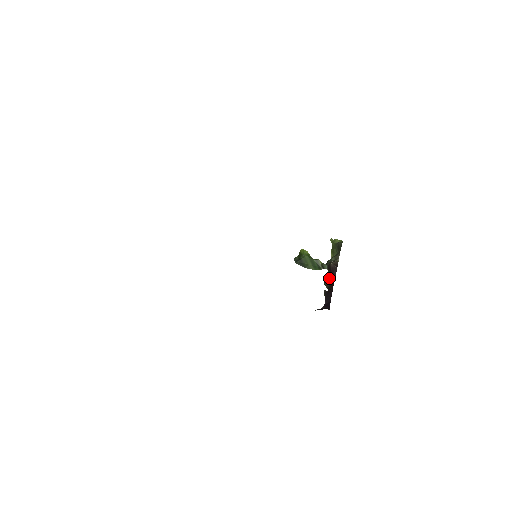
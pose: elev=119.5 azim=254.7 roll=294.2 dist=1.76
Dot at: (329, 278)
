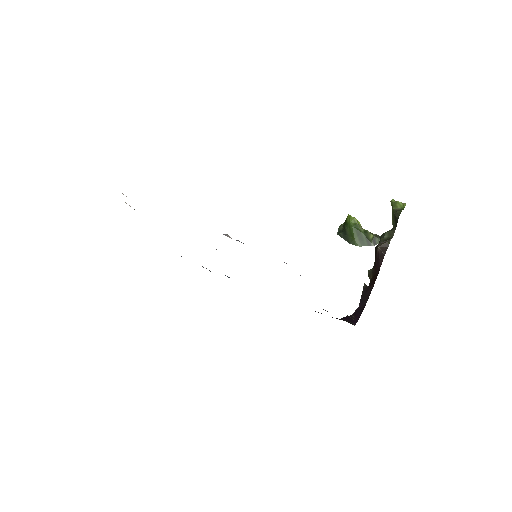
Dot at: (374, 266)
